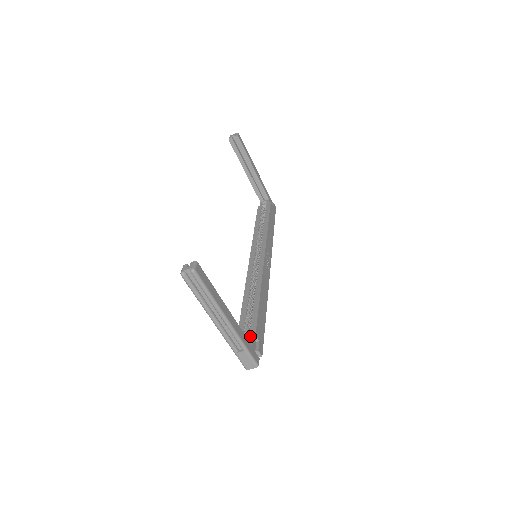
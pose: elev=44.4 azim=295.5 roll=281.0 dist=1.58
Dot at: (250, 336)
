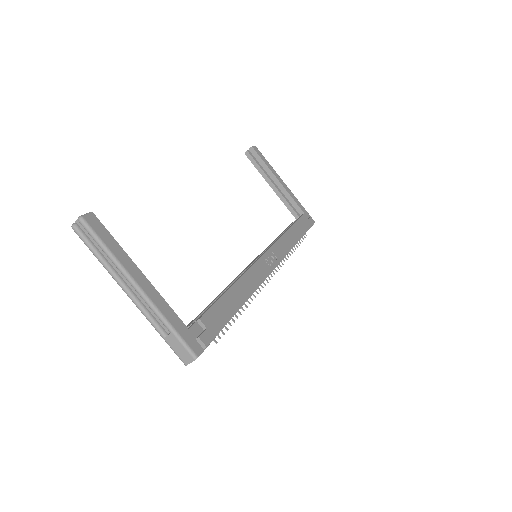
Dot at: (194, 322)
